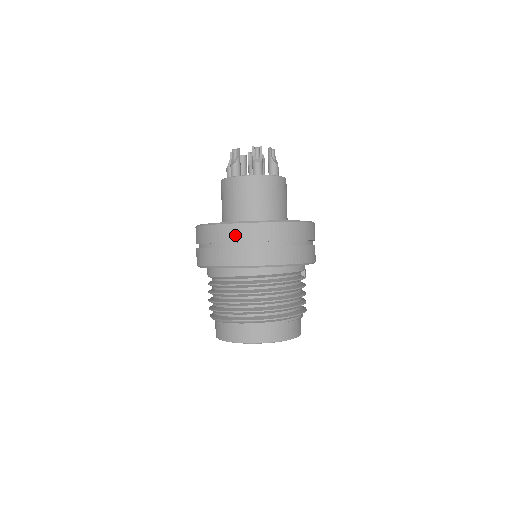
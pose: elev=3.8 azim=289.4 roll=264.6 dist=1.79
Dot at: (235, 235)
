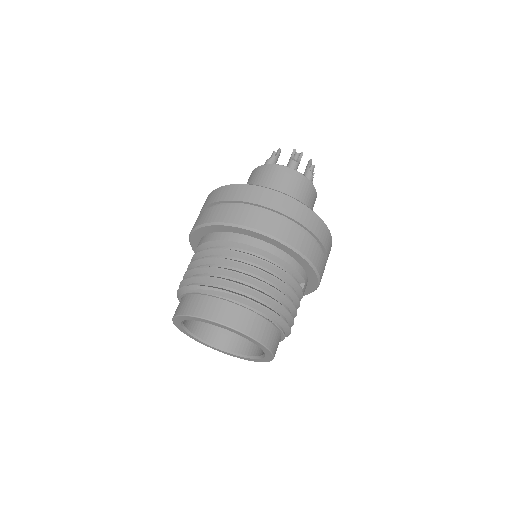
Dot at: (244, 194)
